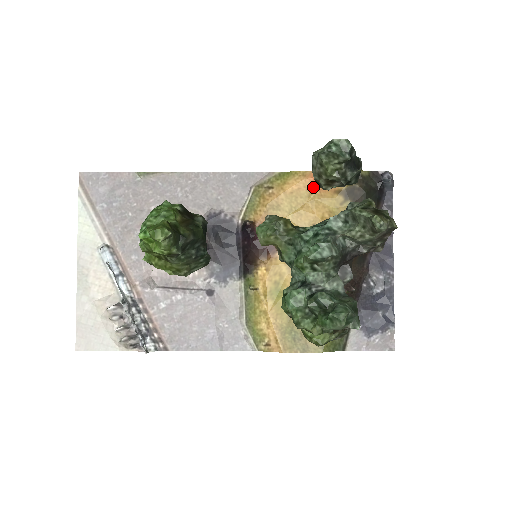
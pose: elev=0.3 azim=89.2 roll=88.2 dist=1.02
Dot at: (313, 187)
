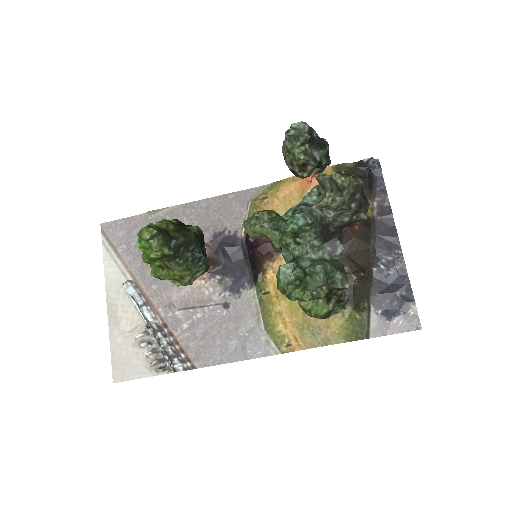
Dot at: (303, 188)
